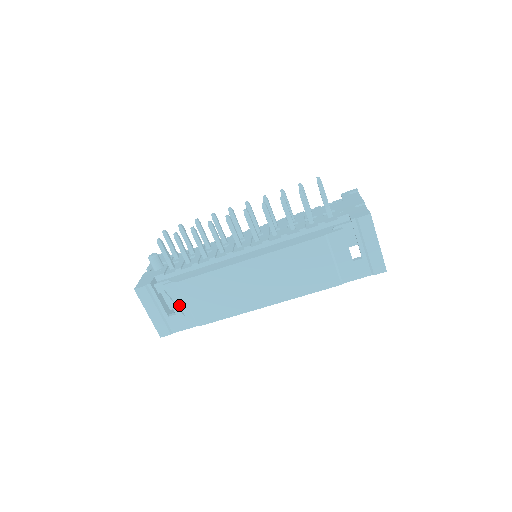
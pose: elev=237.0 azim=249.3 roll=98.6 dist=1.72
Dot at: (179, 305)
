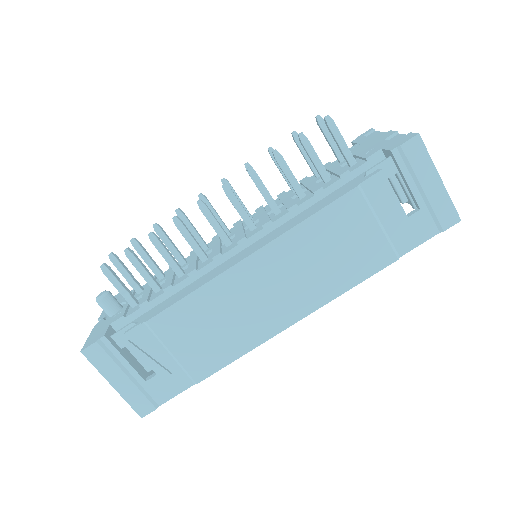
Dot at: (158, 358)
